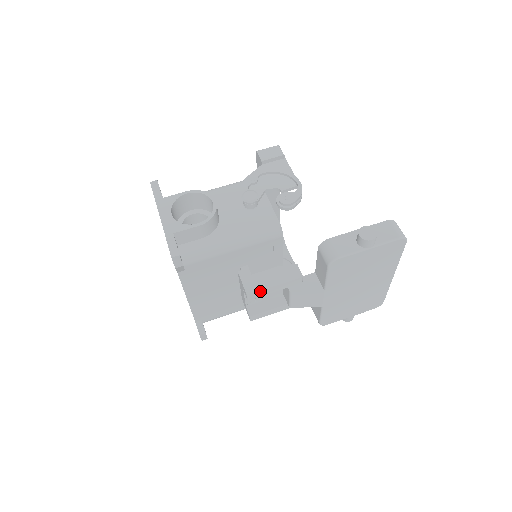
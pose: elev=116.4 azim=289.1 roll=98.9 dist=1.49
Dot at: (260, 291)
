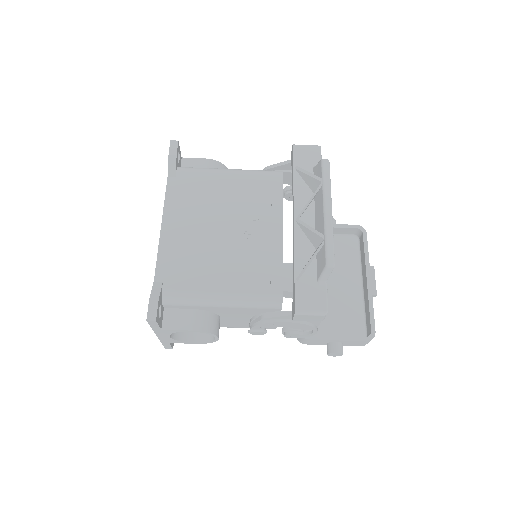
Dot at: occluded
